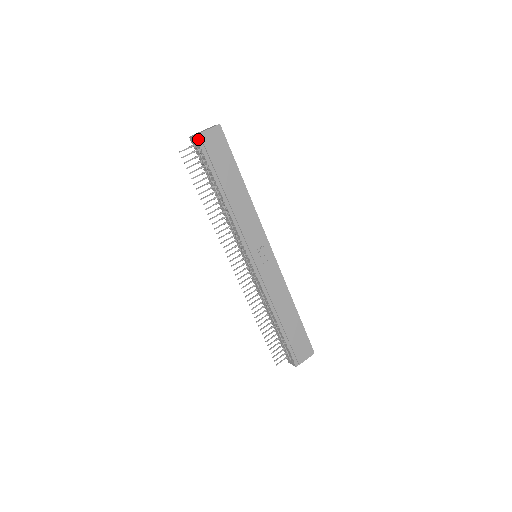
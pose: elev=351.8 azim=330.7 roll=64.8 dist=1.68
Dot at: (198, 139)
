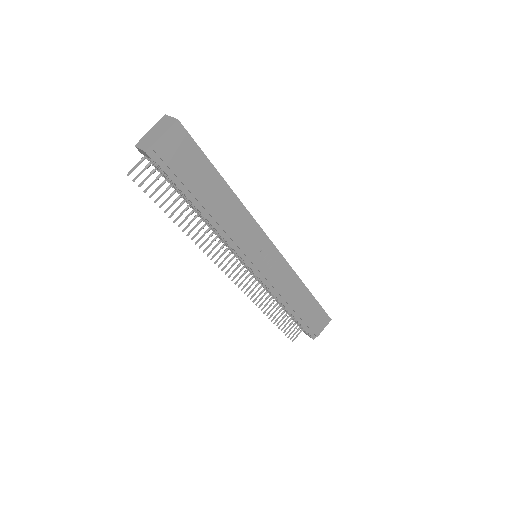
Dot at: (151, 155)
